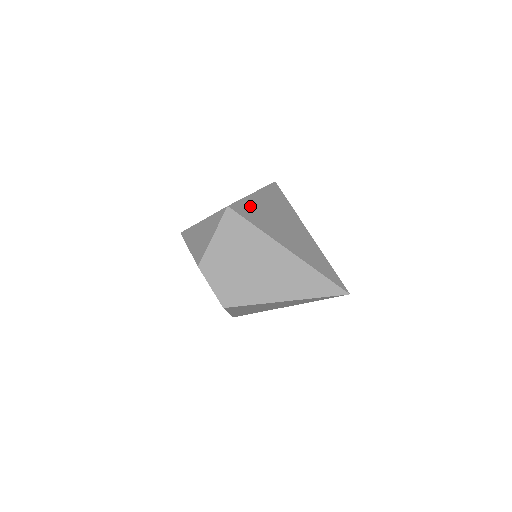
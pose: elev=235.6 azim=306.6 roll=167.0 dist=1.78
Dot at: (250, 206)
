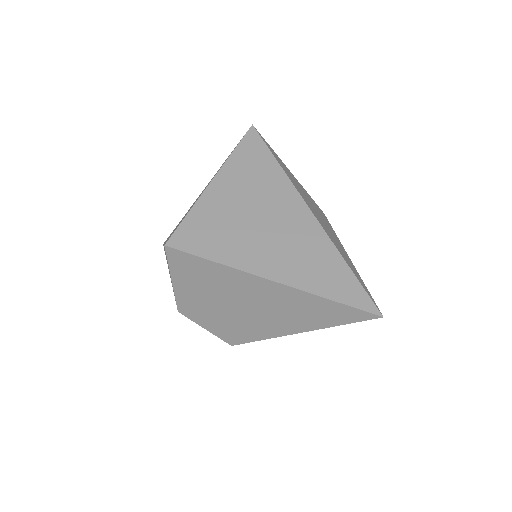
Dot at: (203, 219)
